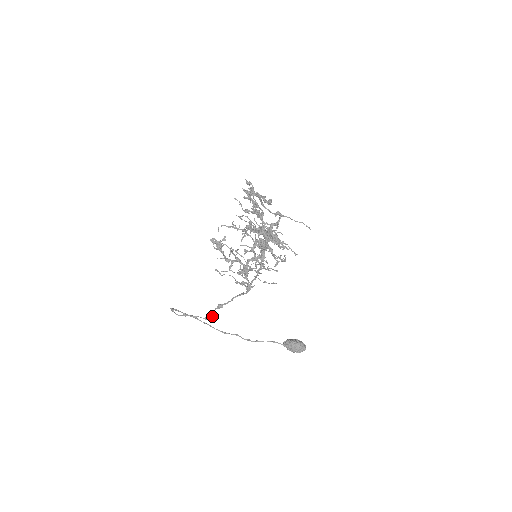
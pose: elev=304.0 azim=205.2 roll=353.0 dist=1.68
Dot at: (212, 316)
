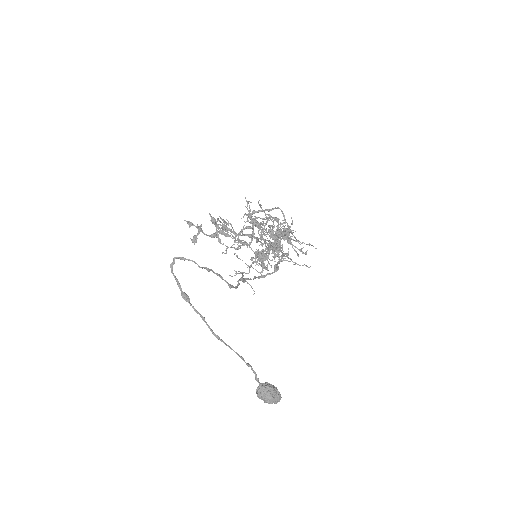
Dot at: (236, 287)
